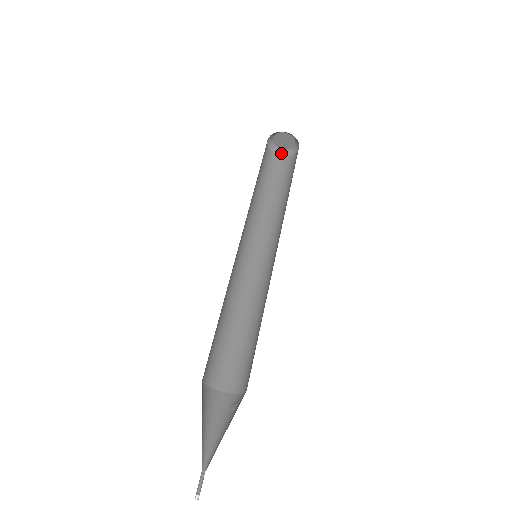
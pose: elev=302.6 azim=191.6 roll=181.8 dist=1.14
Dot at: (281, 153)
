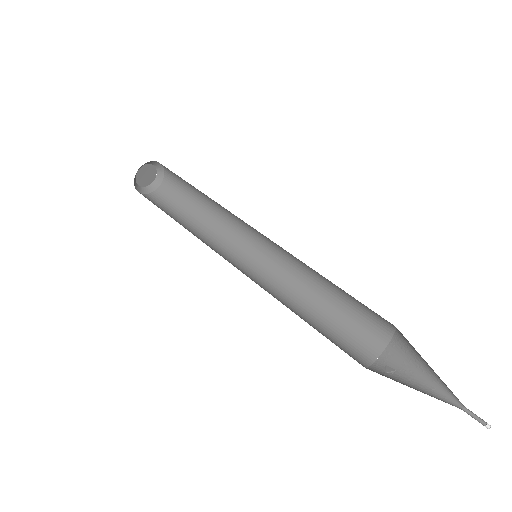
Dot at: (139, 190)
